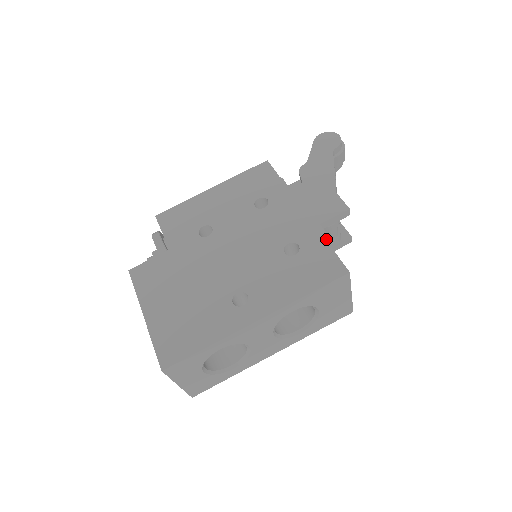
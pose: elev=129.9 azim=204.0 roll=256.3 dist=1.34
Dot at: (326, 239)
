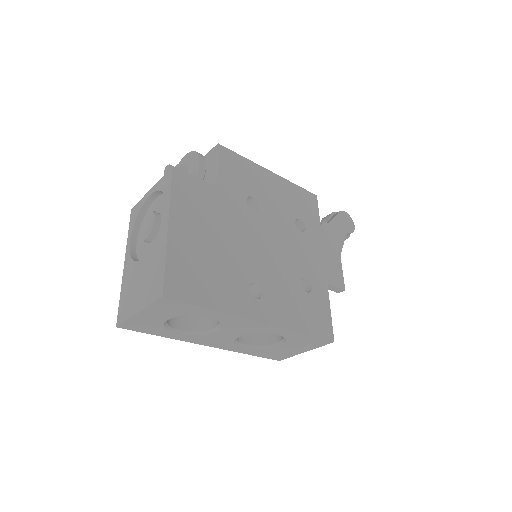
Dot at: occluded
